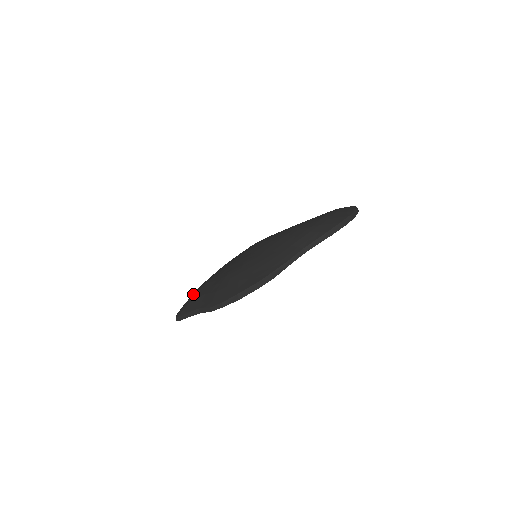
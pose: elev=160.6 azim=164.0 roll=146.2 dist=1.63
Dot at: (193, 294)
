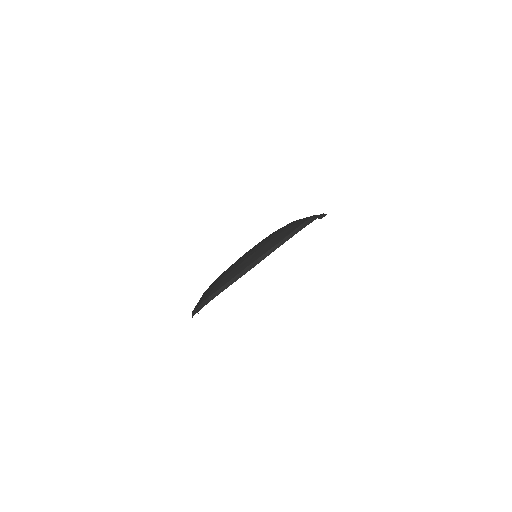
Dot at: (215, 282)
